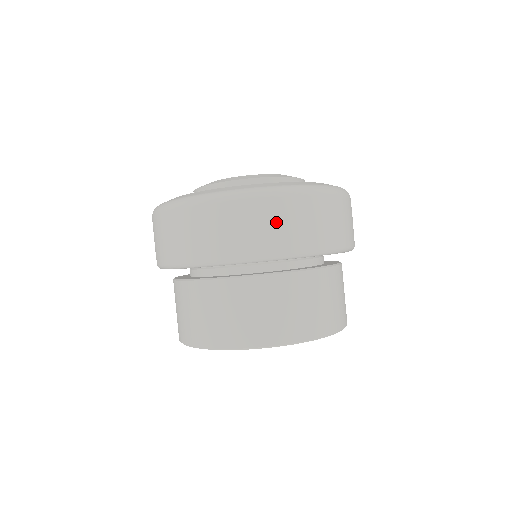
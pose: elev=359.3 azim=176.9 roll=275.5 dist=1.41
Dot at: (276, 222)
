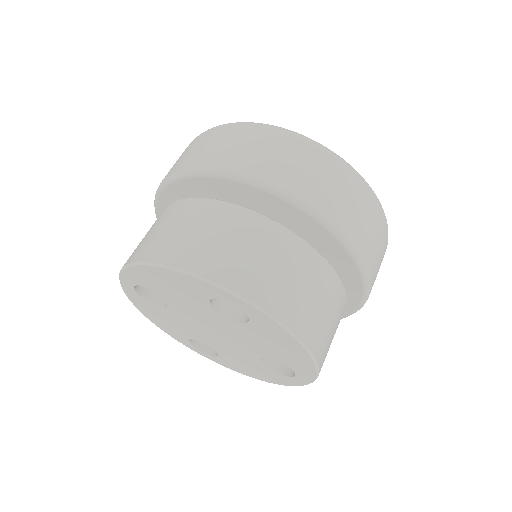
Dot at: (326, 178)
